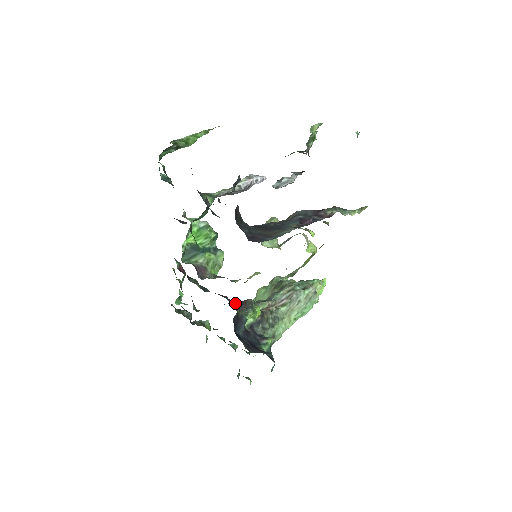
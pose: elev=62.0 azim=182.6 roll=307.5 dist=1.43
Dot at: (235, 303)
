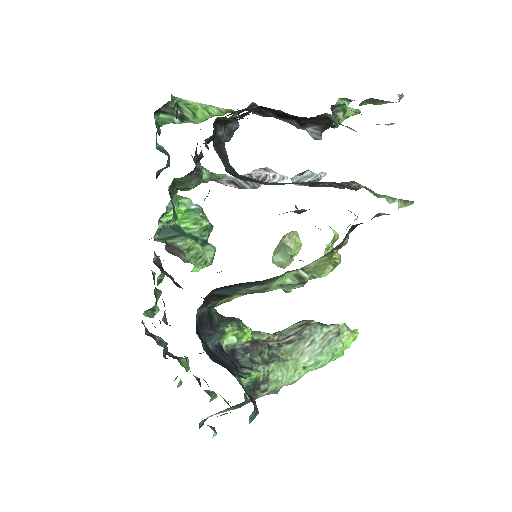
Dot at: occluded
